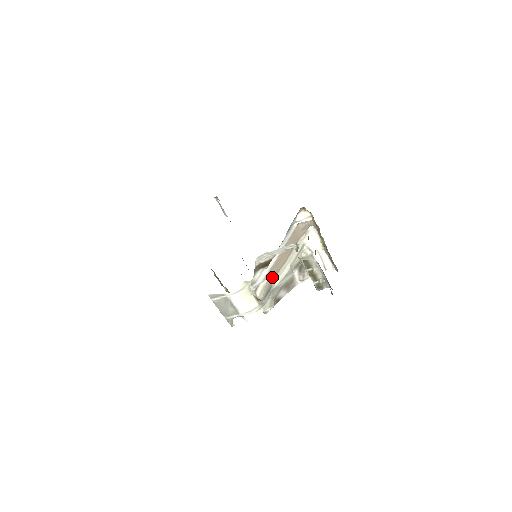
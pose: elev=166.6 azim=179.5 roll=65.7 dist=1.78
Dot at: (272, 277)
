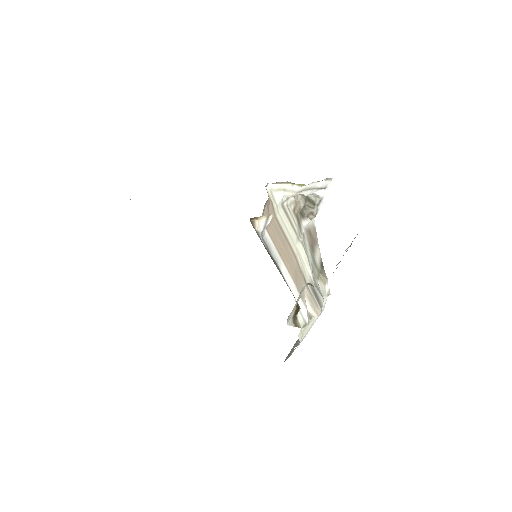
Dot at: (304, 285)
